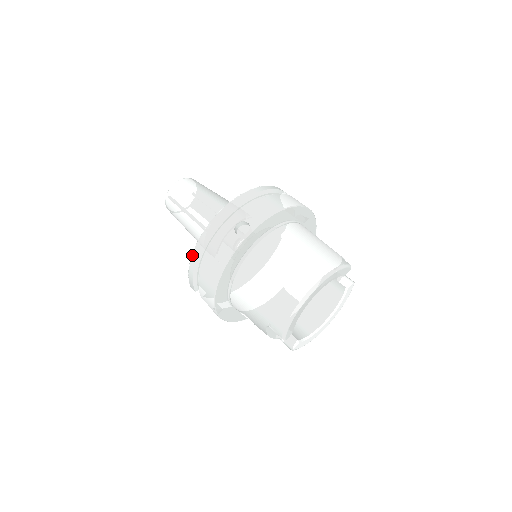
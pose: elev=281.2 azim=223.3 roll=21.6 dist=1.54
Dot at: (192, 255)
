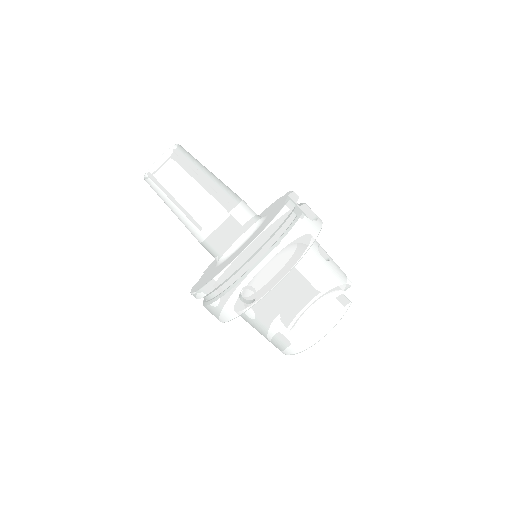
Dot at: (194, 294)
